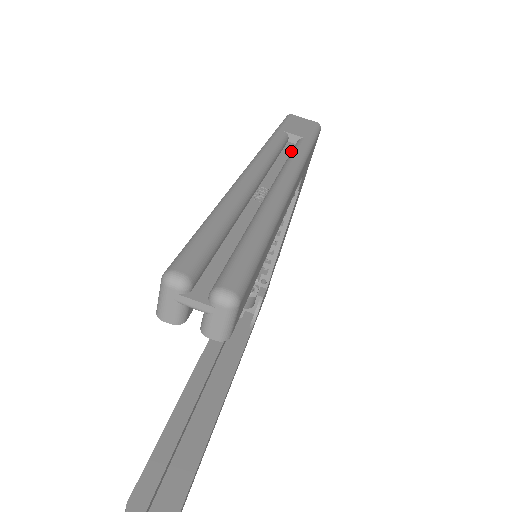
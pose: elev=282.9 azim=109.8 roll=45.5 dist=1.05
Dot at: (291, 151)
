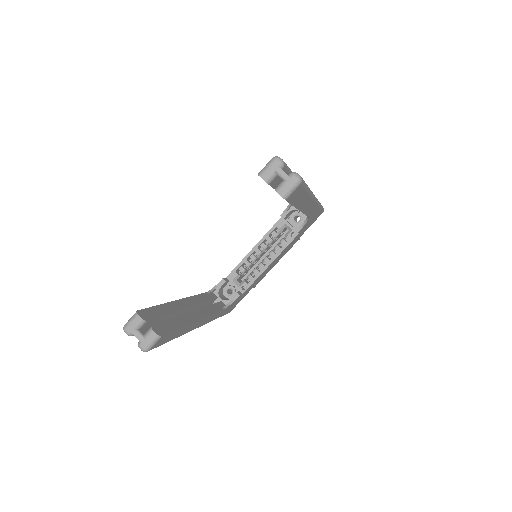
Dot at: occluded
